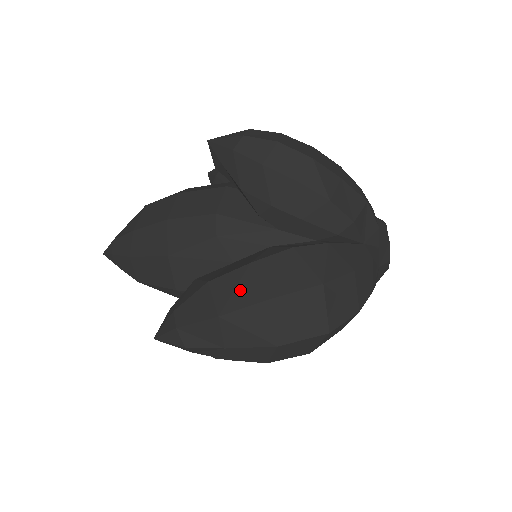
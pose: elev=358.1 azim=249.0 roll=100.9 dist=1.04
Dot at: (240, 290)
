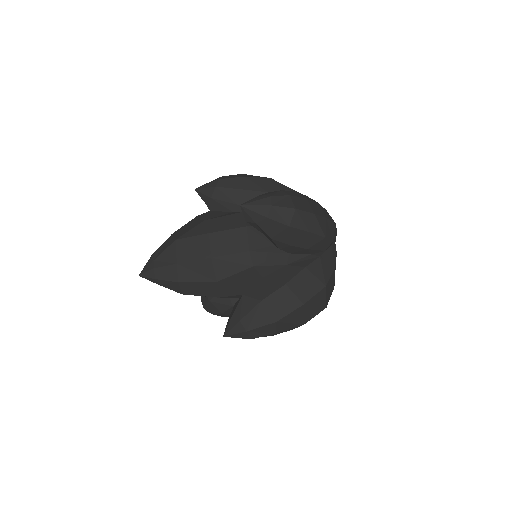
Dot at: (284, 303)
